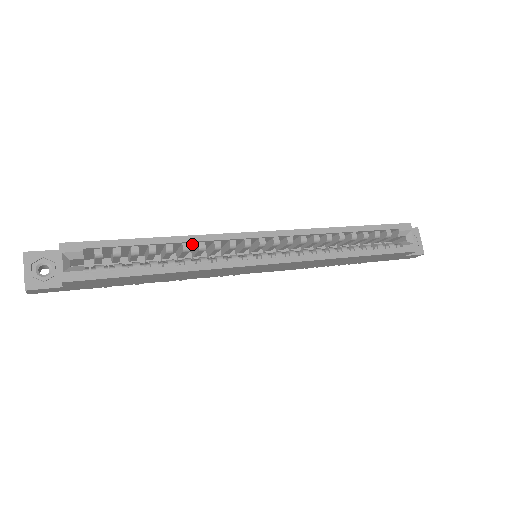
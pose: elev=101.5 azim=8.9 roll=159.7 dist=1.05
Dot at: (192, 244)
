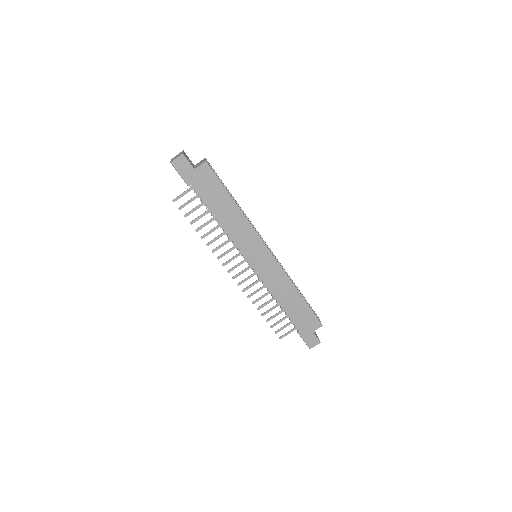
Dot at: occluded
